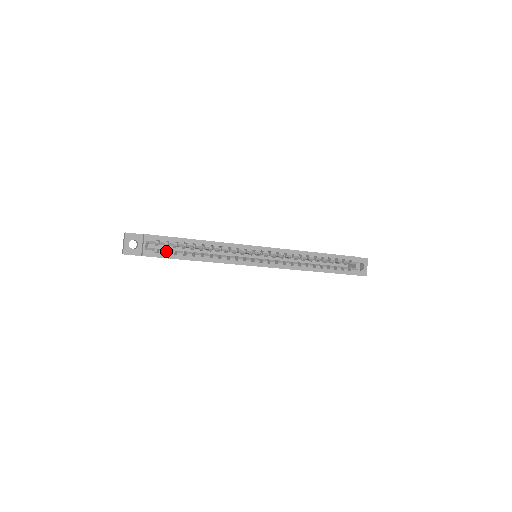
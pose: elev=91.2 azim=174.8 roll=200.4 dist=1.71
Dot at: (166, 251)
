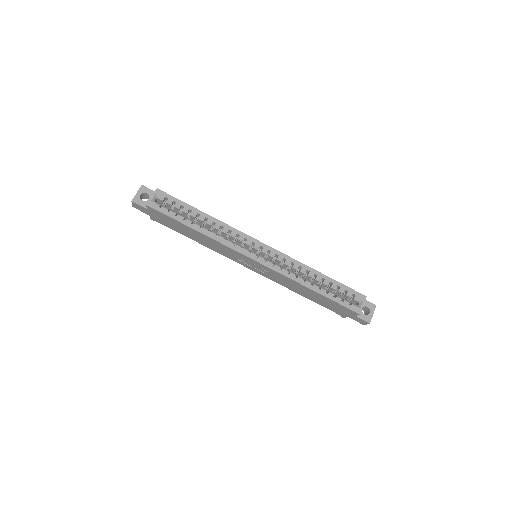
Dot at: occluded
